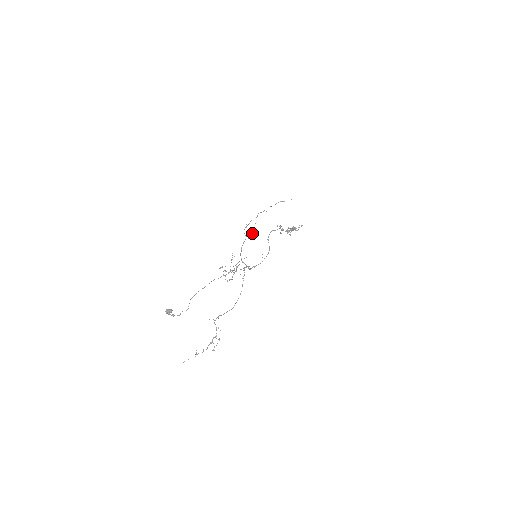
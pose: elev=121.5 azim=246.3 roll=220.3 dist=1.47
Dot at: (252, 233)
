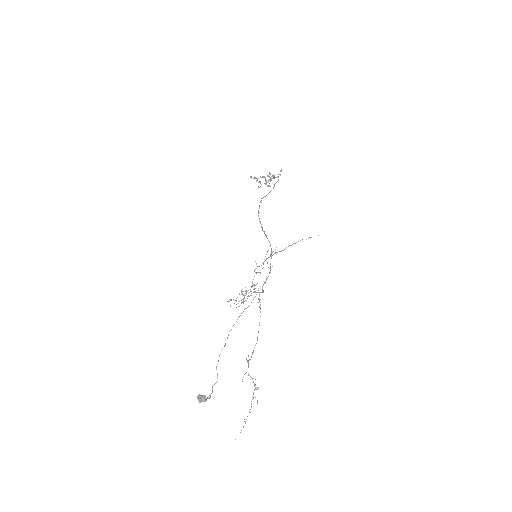
Dot at: occluded
